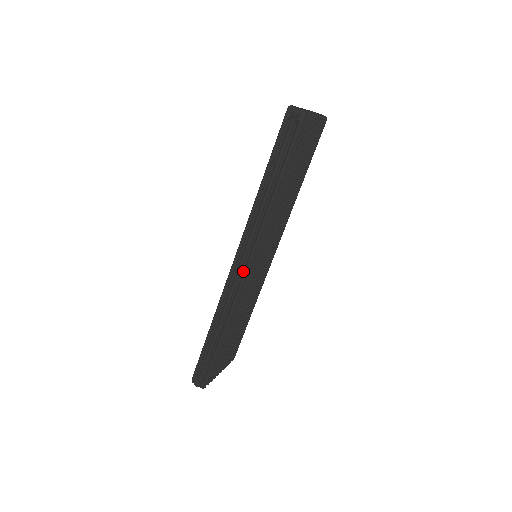
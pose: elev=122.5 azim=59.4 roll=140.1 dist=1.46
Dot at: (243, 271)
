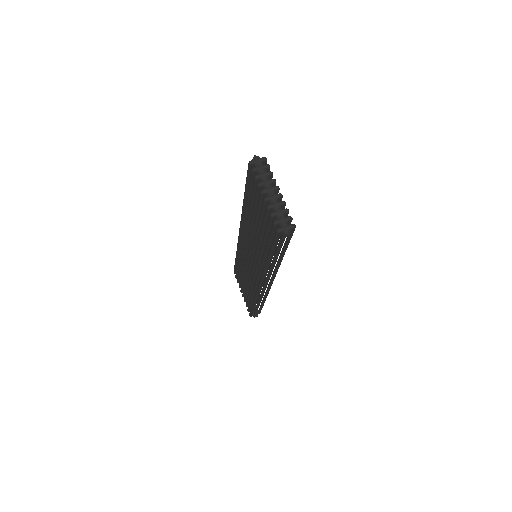
Dot at: (264, 279)
